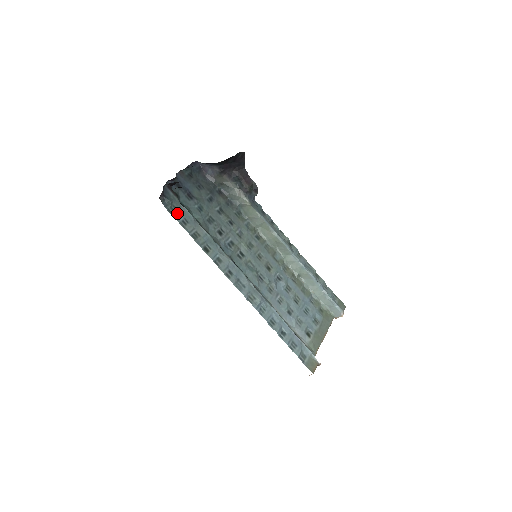
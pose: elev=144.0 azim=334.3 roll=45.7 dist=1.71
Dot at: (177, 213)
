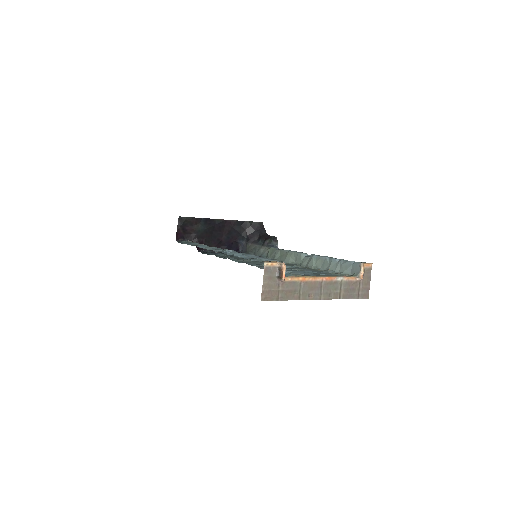
Dot at: occluded
